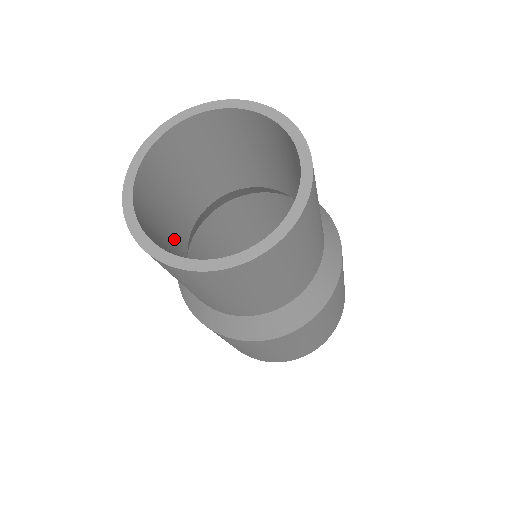
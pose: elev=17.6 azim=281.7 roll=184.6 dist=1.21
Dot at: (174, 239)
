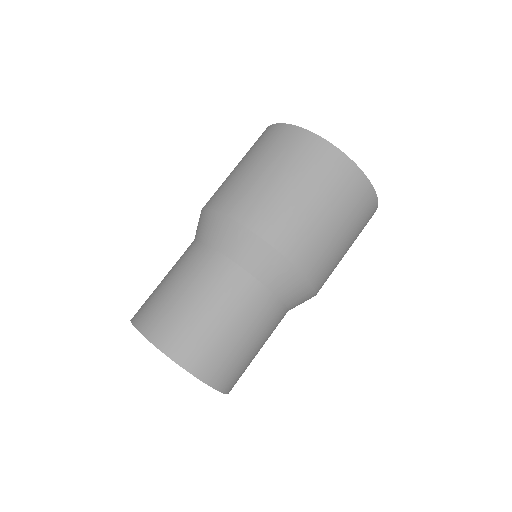
Dot at: occluded
